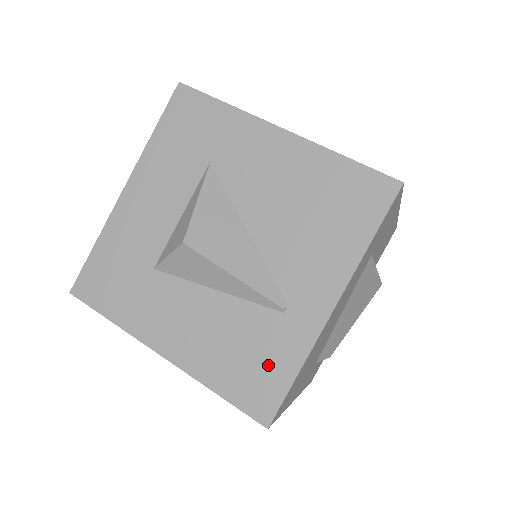
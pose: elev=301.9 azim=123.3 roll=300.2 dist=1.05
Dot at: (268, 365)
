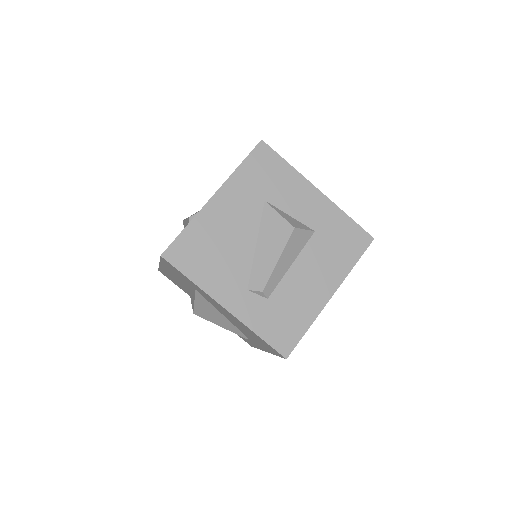
Dot at: (246, 340)
